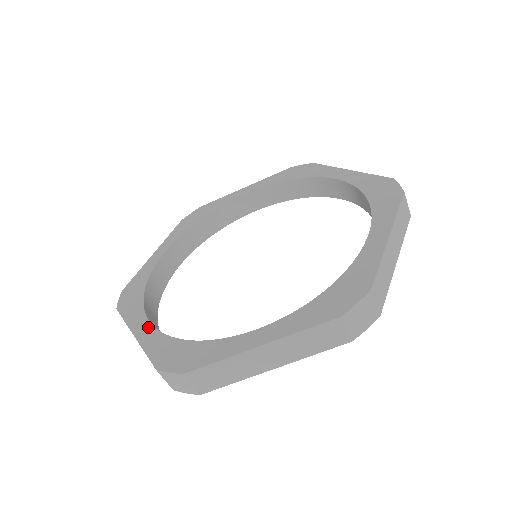
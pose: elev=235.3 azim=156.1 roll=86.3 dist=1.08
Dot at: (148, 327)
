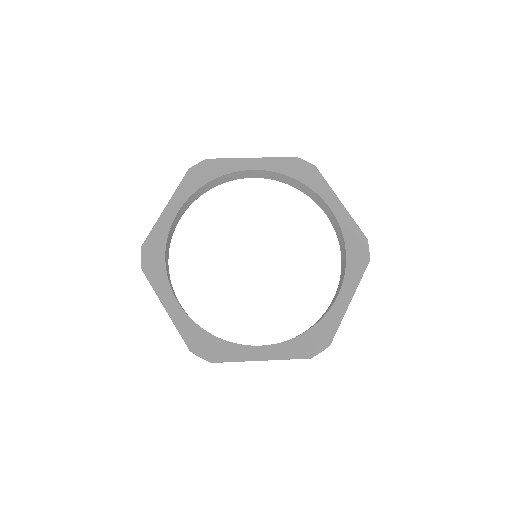
Dot at: (264, 349)
